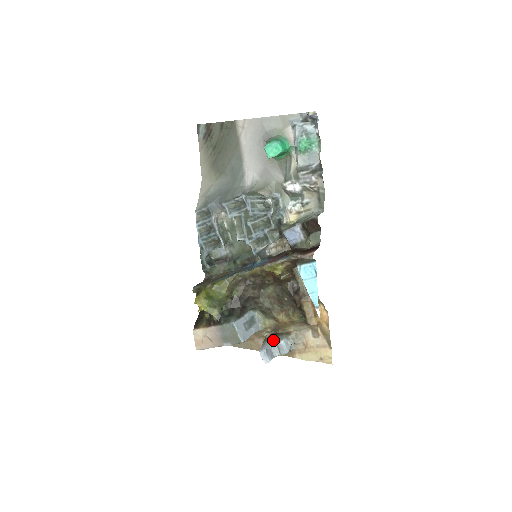
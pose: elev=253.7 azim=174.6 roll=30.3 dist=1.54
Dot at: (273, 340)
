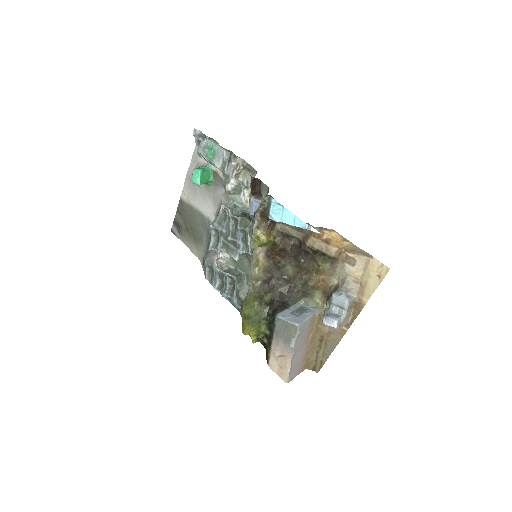
Dot at: (329, 305)
